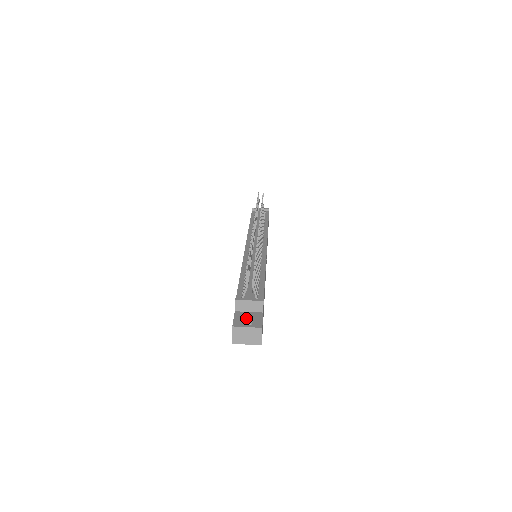
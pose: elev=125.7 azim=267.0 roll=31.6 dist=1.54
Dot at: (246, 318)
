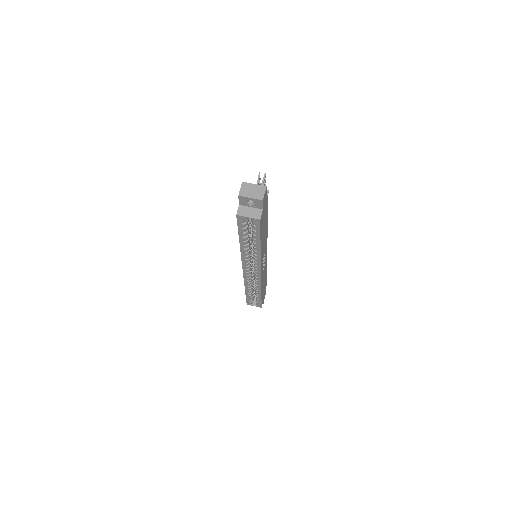
Dot at: occluded
